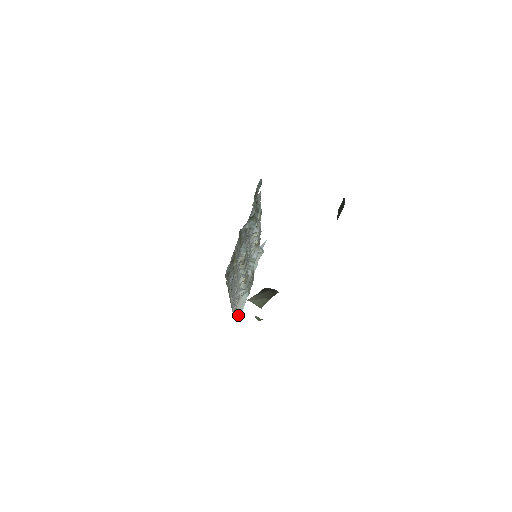
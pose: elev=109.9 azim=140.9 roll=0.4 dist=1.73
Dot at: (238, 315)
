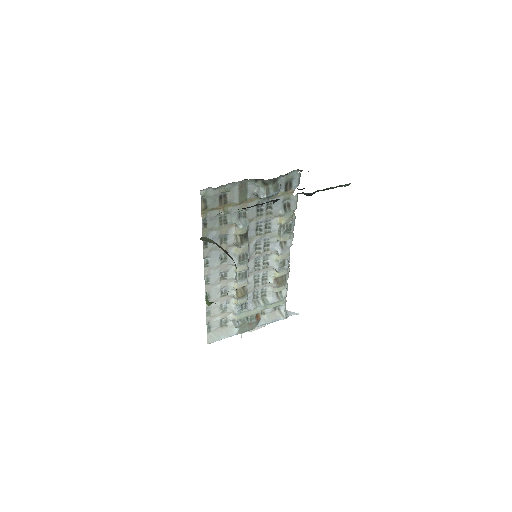
Dot at: (212, 337)
